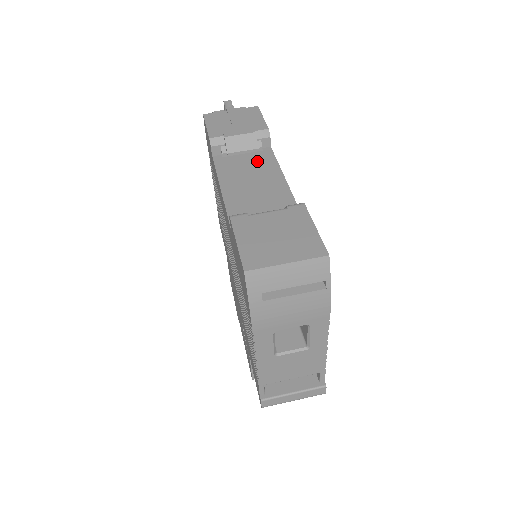
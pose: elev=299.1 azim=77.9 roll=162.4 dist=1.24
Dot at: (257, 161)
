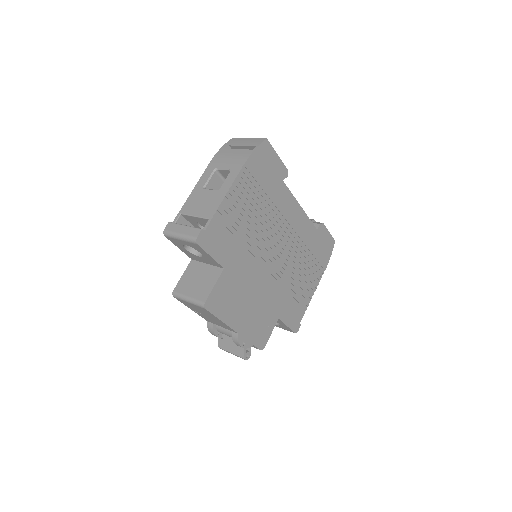
Dot at: occluded
